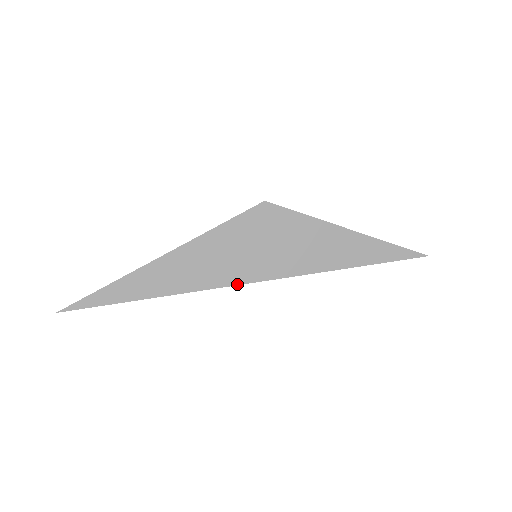
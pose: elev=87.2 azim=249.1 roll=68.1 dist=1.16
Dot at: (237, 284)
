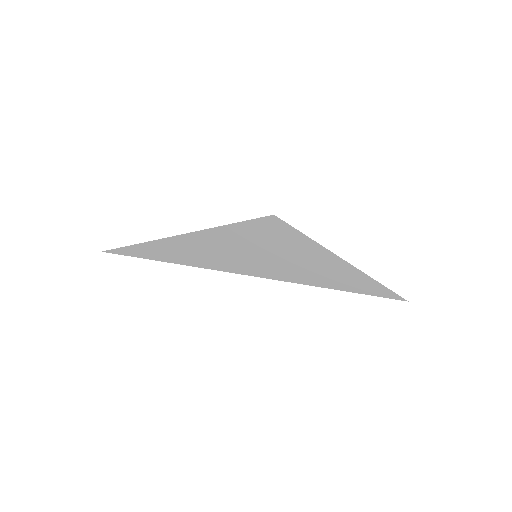
Dot at: (236, 273)
